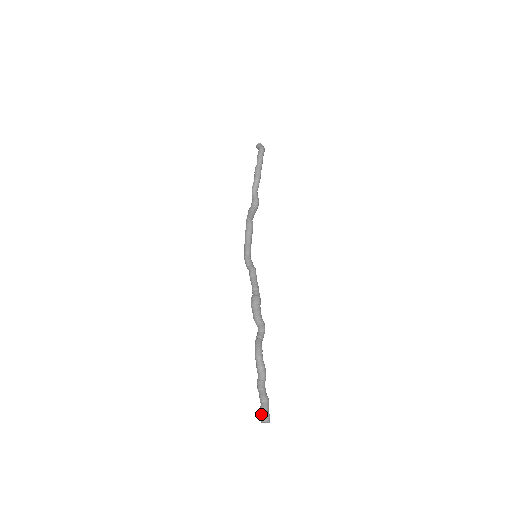
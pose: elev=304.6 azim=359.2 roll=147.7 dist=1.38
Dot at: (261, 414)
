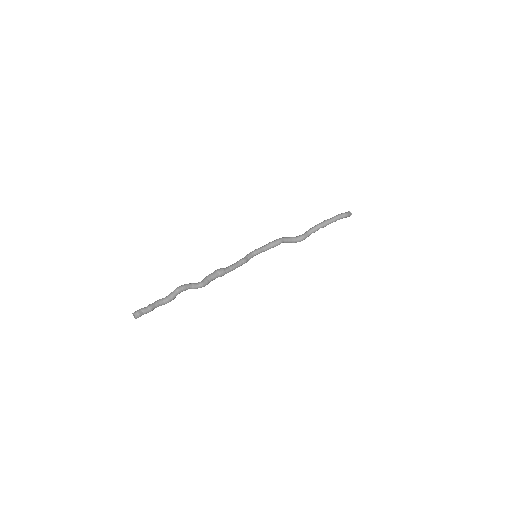
Dot at: (138, 310)
